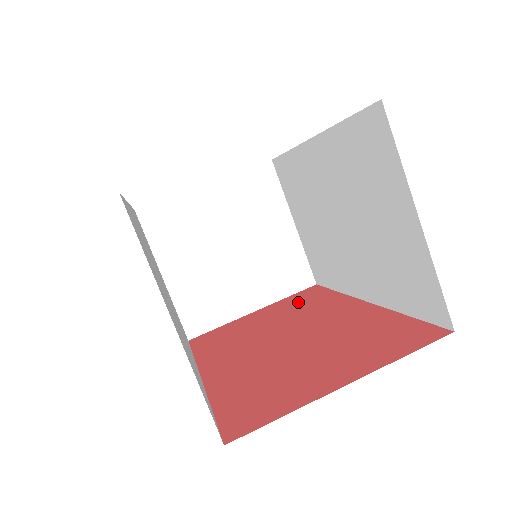
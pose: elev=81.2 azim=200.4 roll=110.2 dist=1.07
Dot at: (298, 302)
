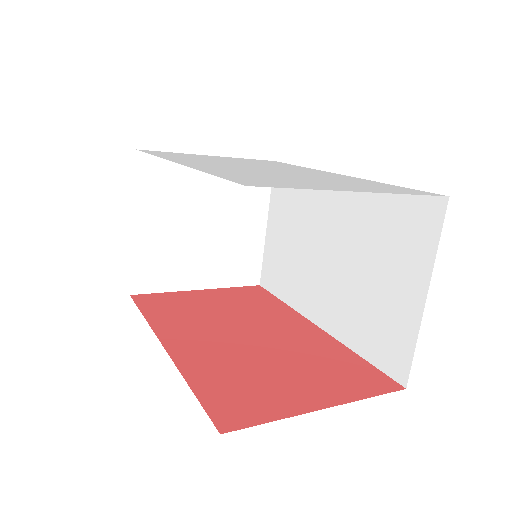
Dot at: (247, 298)
